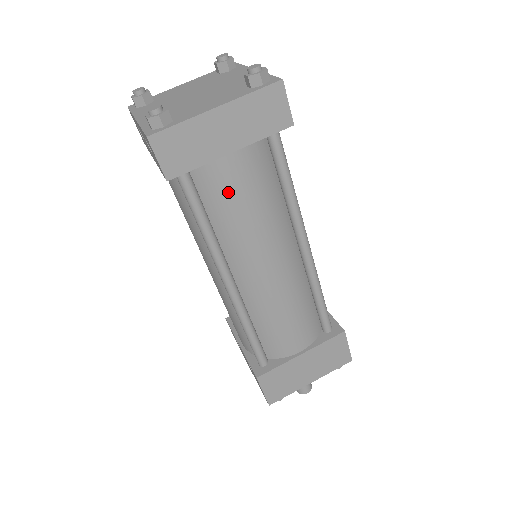
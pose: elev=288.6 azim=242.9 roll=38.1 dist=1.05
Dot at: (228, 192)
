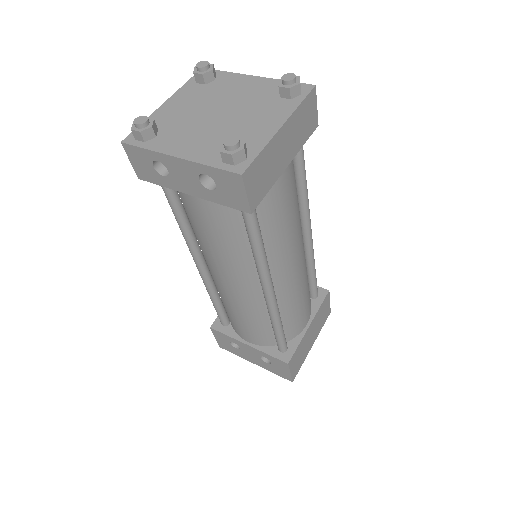
Dot at: (278, 205)
